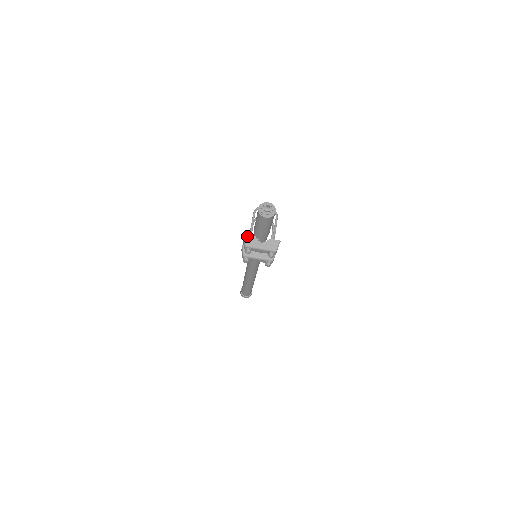
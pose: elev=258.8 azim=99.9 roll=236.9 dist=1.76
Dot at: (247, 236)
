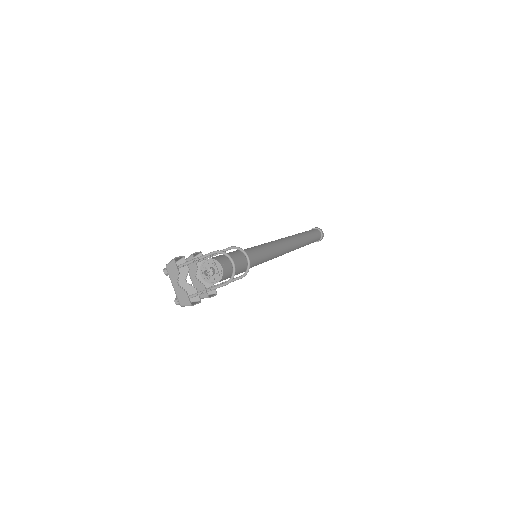
Dot at: (174, 263)
